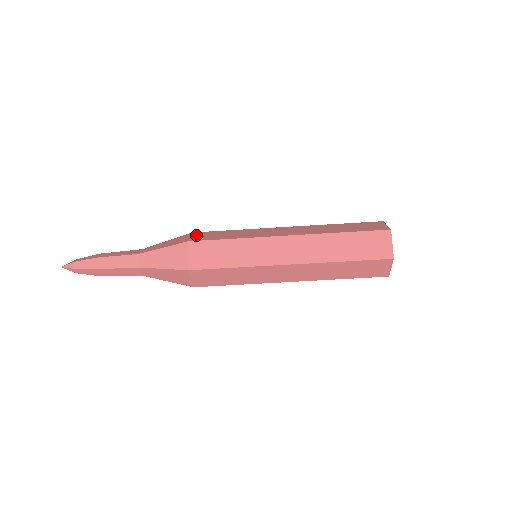
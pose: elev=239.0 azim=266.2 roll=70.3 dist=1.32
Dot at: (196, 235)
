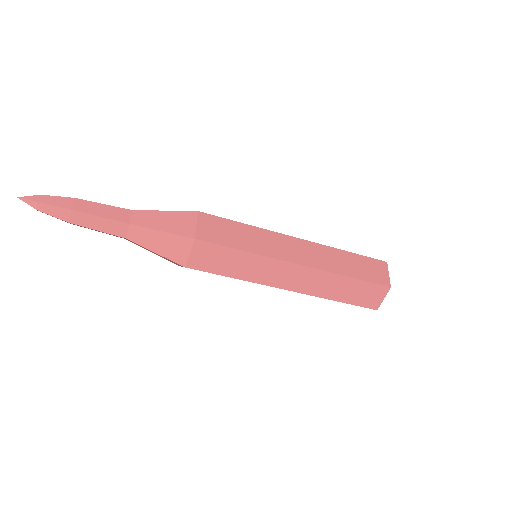
Dot at: occluded
